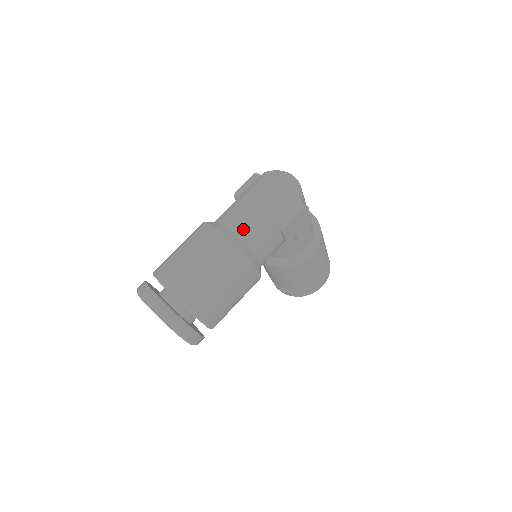
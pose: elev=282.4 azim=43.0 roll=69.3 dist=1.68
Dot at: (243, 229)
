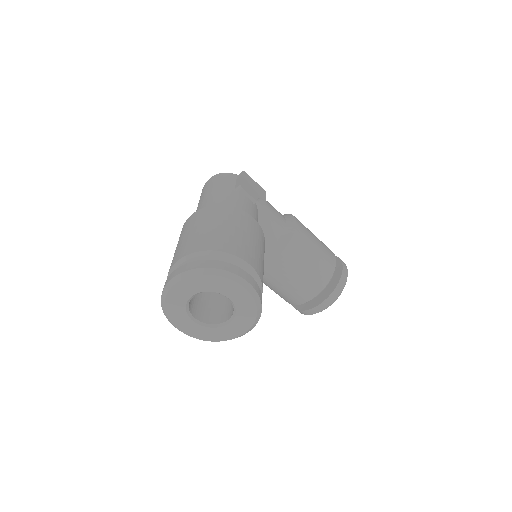
Dot at: (210, 205)
